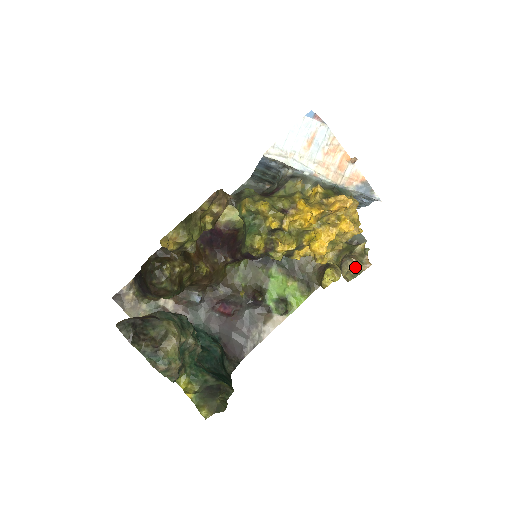
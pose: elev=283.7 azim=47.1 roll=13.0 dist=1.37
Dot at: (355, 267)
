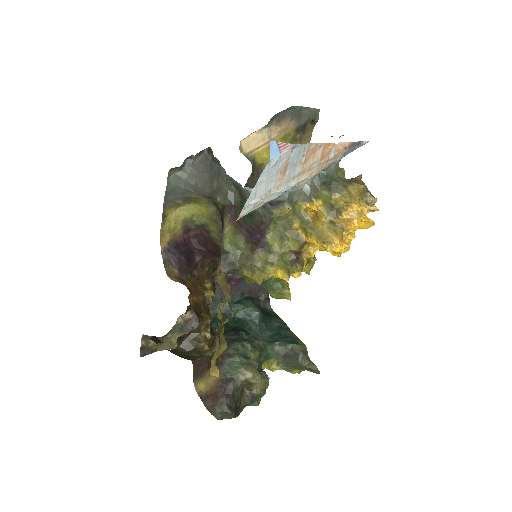
Dot at: occluded
